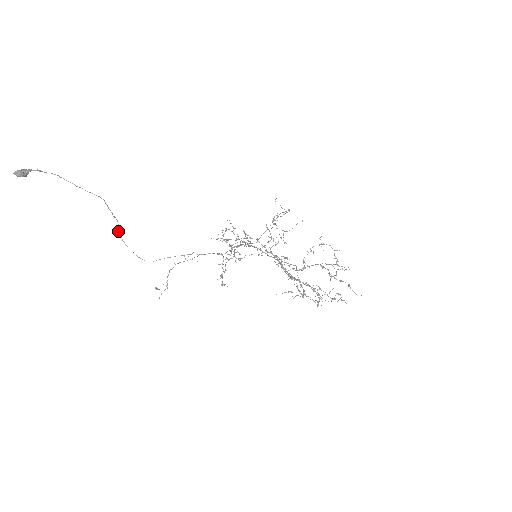
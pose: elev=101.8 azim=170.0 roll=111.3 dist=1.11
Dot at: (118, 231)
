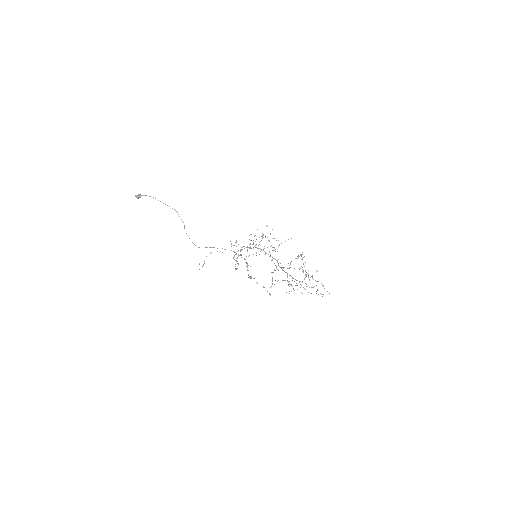
Dot at: occluded
